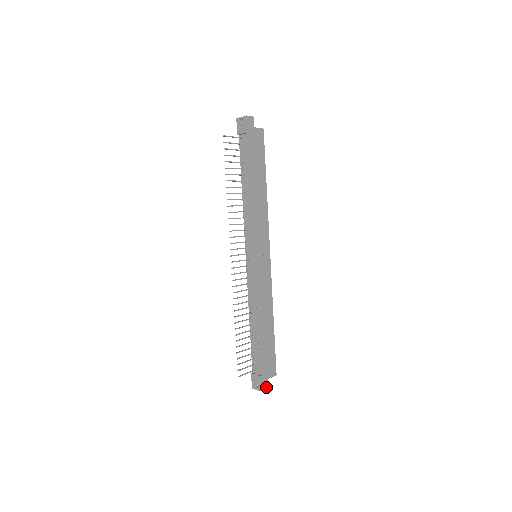
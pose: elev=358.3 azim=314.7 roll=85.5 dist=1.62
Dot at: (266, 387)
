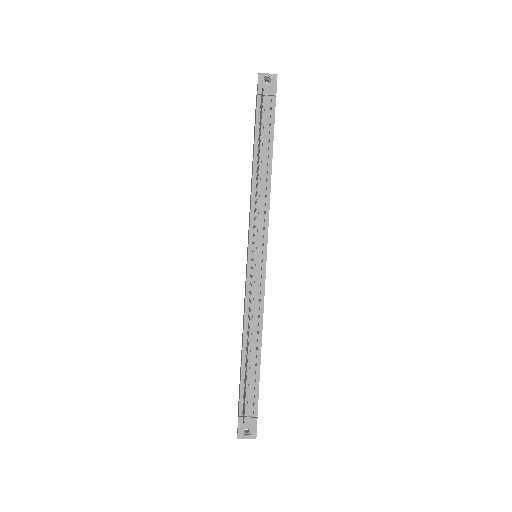
Dot at: occluded
